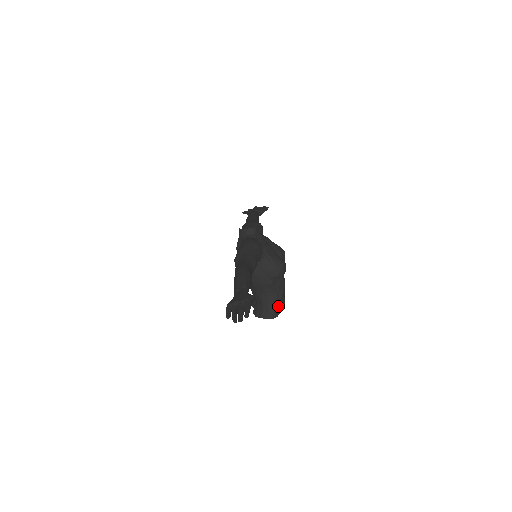
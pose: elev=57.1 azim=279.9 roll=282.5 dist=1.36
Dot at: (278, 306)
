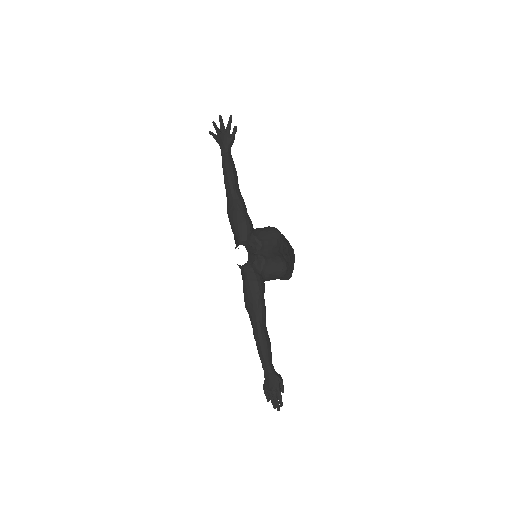
Dot at: (290, 272)
